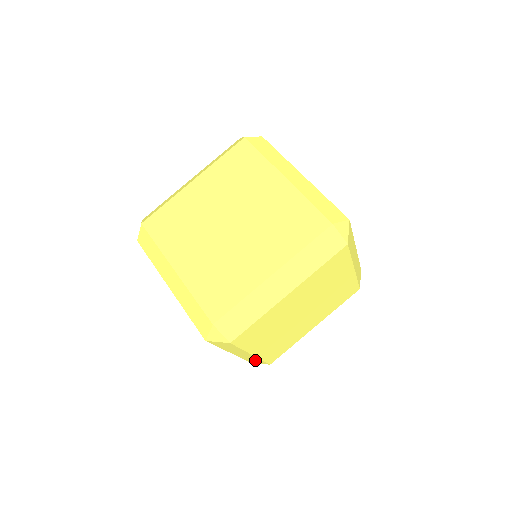
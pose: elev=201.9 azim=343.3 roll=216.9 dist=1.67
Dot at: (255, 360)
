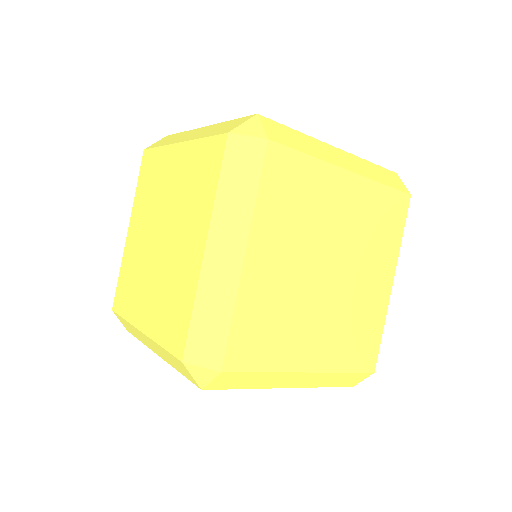
Dot at: occluded
